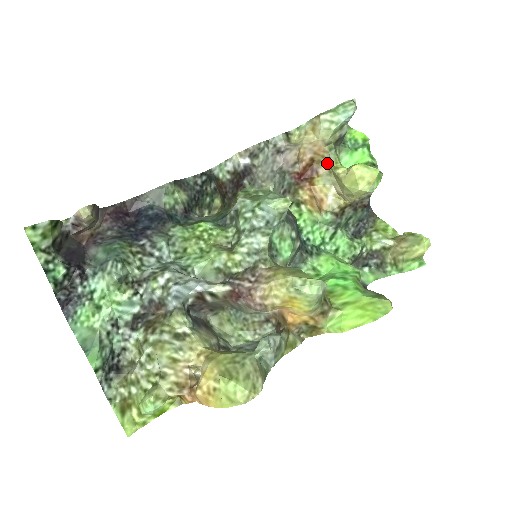
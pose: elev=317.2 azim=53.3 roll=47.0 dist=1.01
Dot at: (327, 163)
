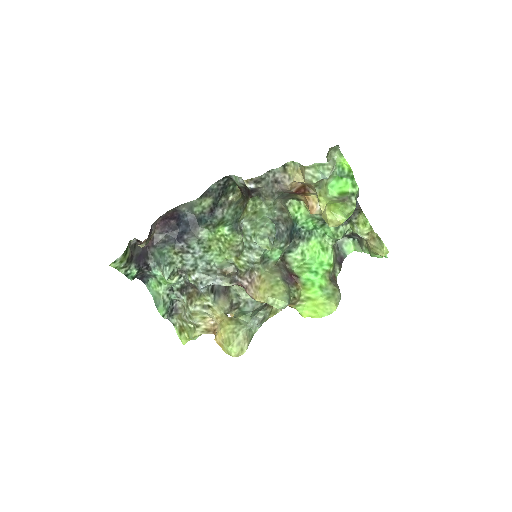
Dot at: (315, 190)
